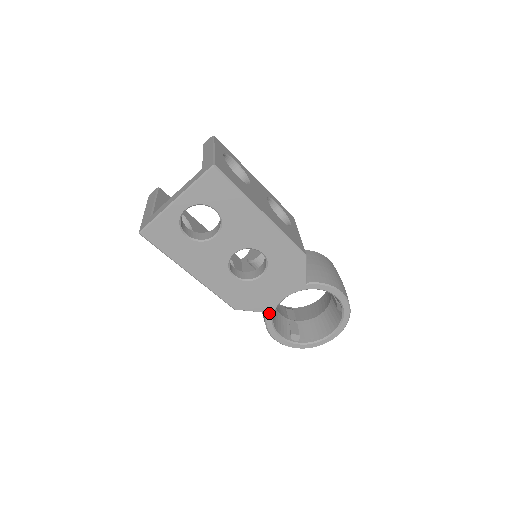
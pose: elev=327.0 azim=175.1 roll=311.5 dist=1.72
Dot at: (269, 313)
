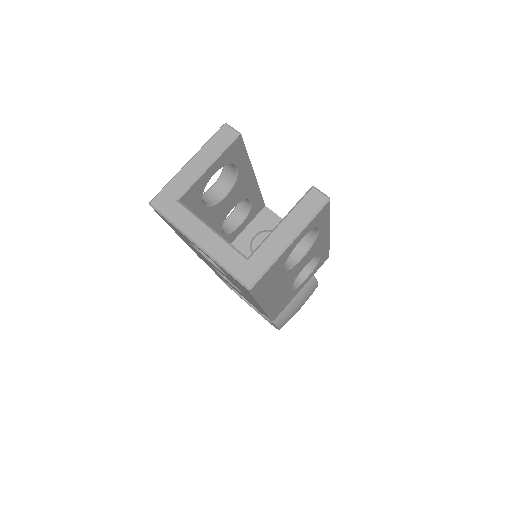
Dot at: occluded
